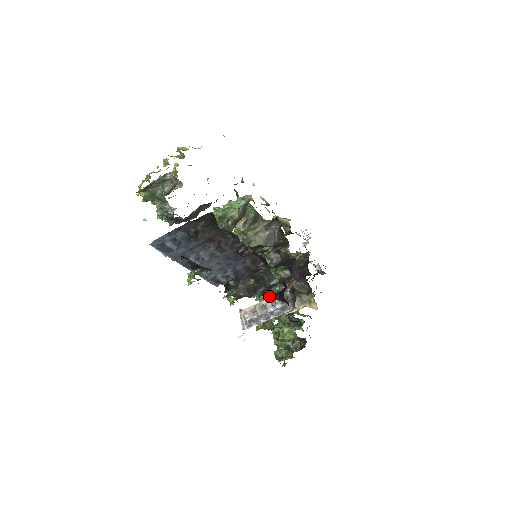
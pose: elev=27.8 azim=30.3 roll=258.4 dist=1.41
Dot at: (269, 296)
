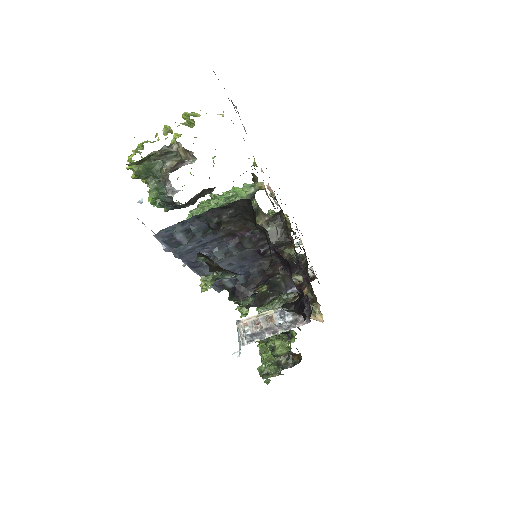
Dot at: (281, 306)
